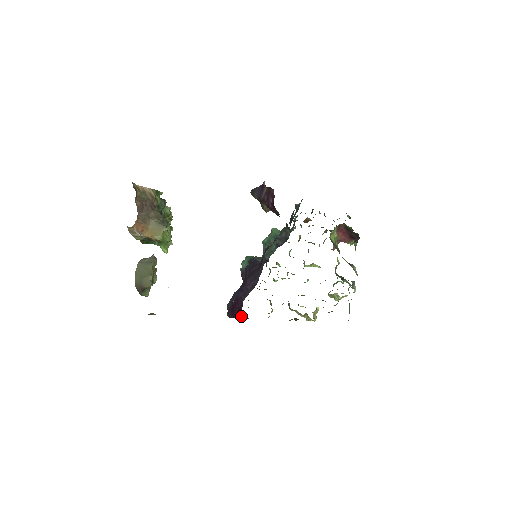
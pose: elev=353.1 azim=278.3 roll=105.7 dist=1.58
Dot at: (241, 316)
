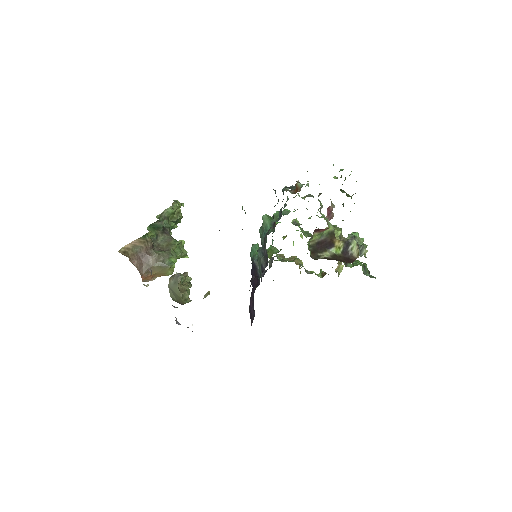
Dot at: occluded
